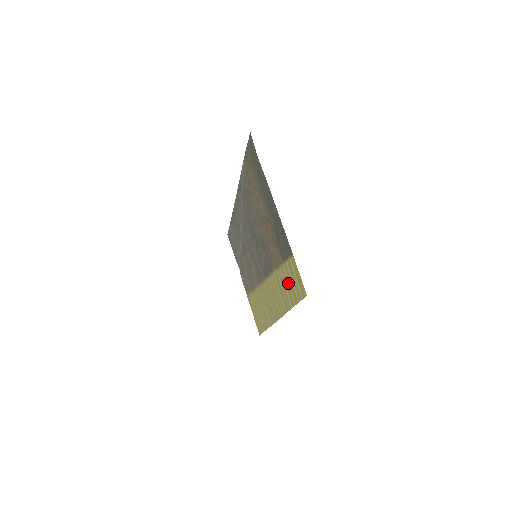
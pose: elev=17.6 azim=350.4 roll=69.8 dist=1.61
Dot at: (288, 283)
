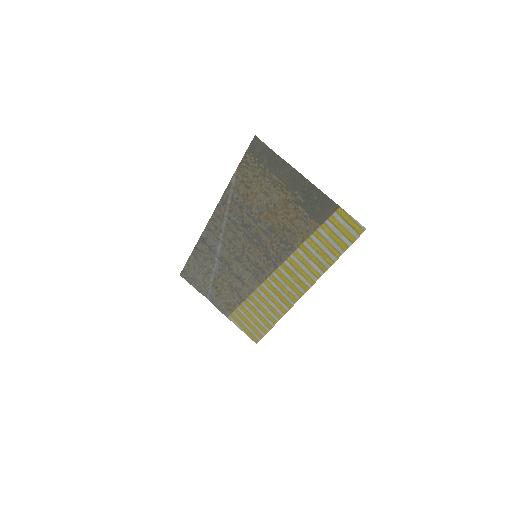
Dot at: (329, 240)
